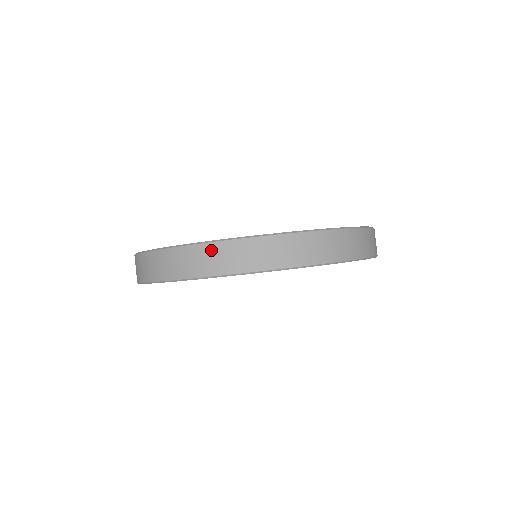
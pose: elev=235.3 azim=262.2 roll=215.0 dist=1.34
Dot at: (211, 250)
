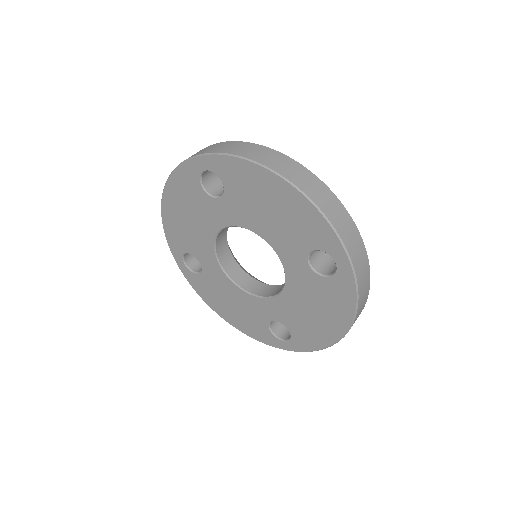
Dot at: (273, 153)
